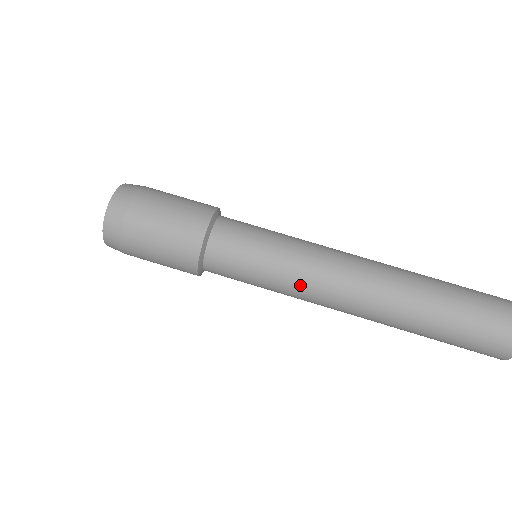
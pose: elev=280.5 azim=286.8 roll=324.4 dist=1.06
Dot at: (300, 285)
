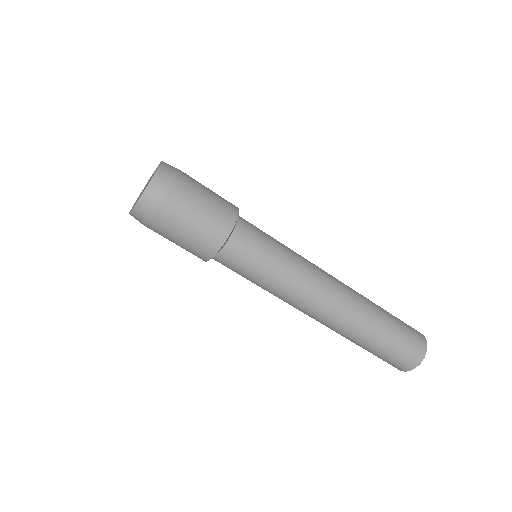
Dot at: occluded
